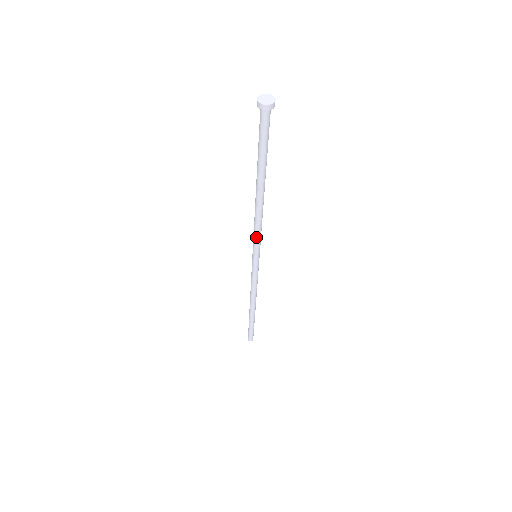
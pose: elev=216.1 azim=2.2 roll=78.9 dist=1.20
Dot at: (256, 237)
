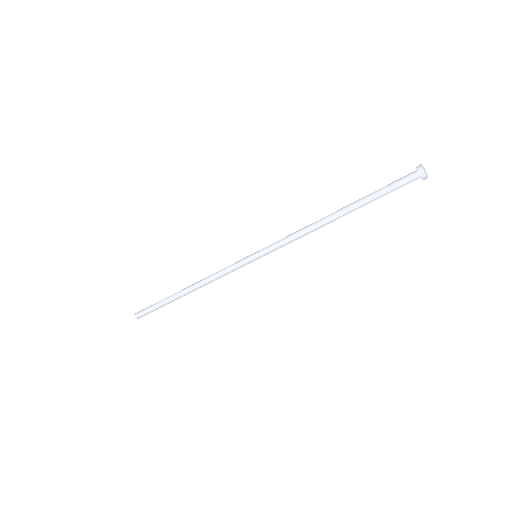
Dot at: (281, 241)
